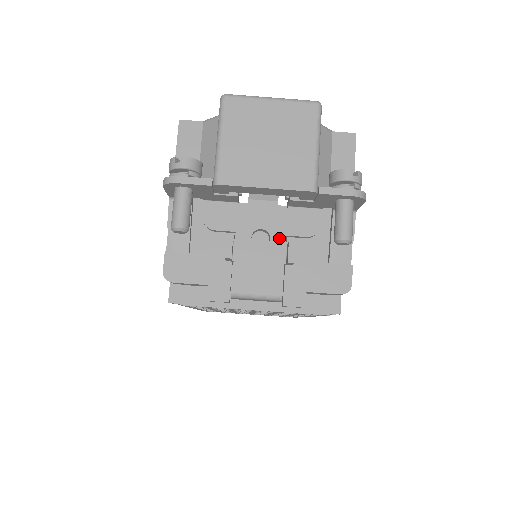
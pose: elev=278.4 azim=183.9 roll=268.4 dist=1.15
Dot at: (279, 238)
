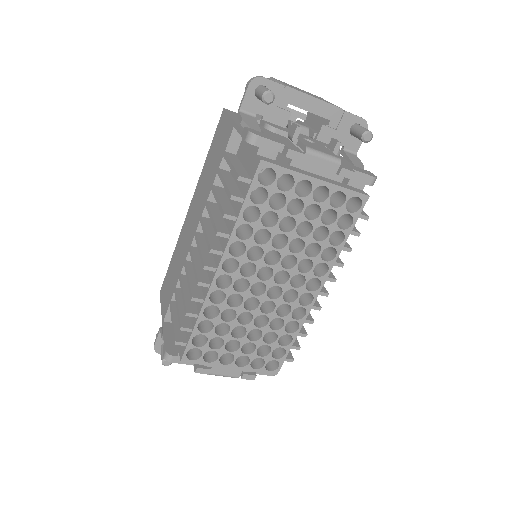
Dot at: (320, 145)
